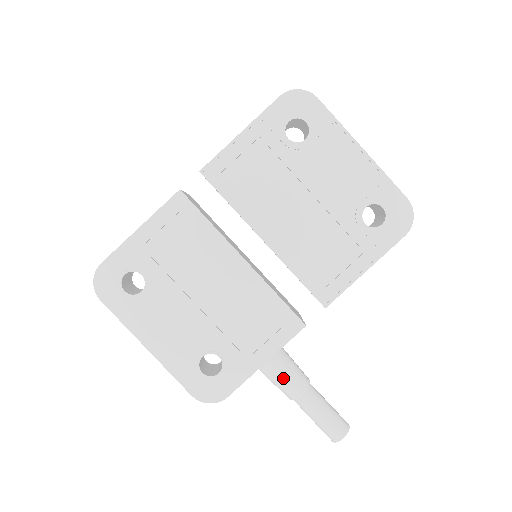
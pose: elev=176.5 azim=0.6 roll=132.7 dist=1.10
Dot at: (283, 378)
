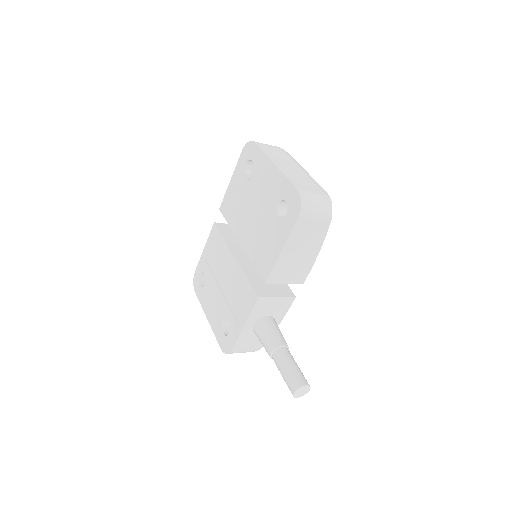
Dot at: (262, 340)
